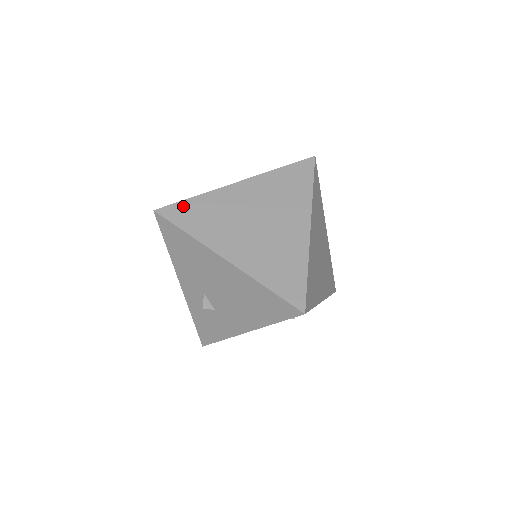
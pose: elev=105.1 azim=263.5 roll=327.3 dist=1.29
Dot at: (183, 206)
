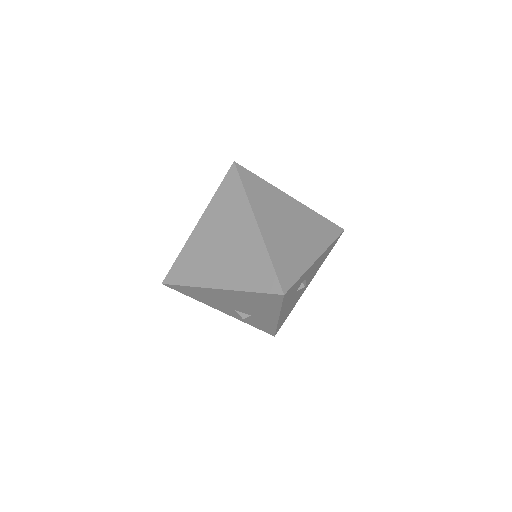
Dot at: (175, 268)
